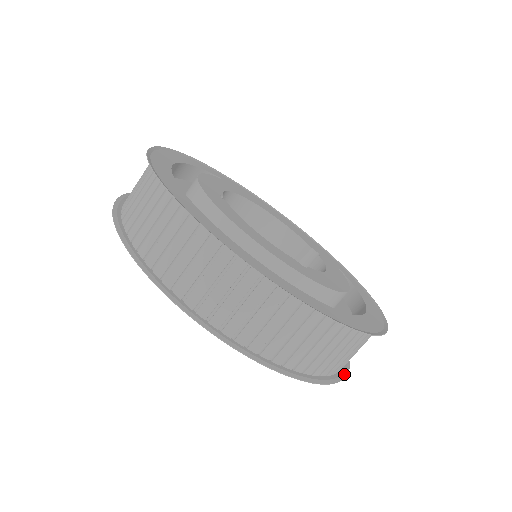
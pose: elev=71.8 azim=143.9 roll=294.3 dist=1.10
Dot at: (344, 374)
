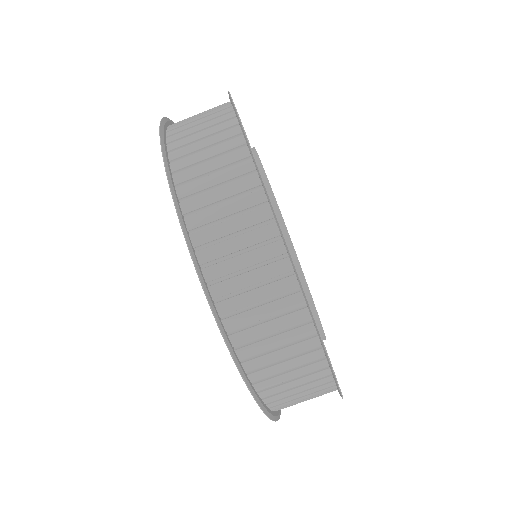
Dot at: (271, 415)
